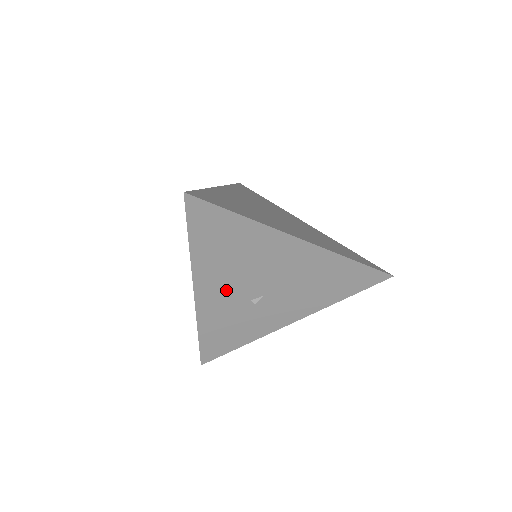
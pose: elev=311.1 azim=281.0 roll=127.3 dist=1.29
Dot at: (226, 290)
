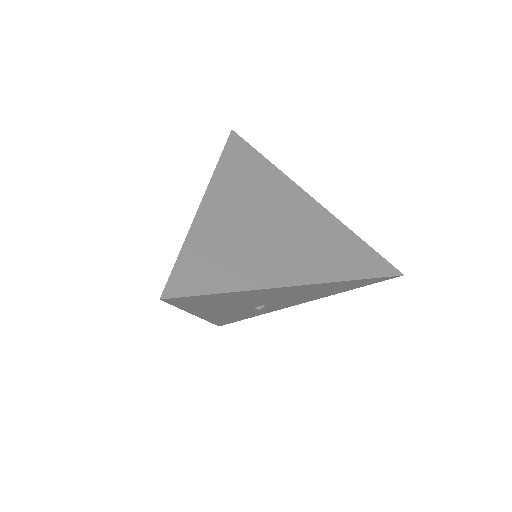
Dot at: (228, 310)
